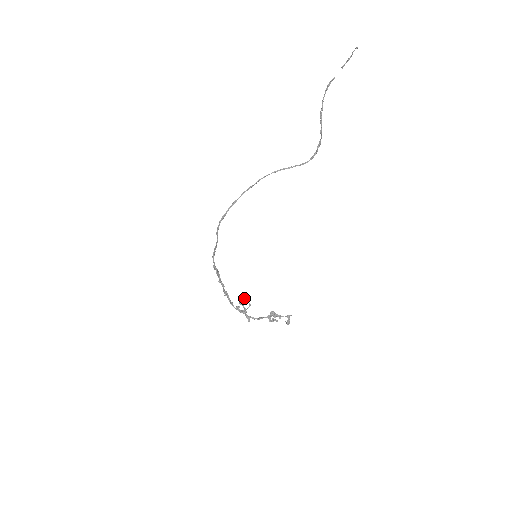
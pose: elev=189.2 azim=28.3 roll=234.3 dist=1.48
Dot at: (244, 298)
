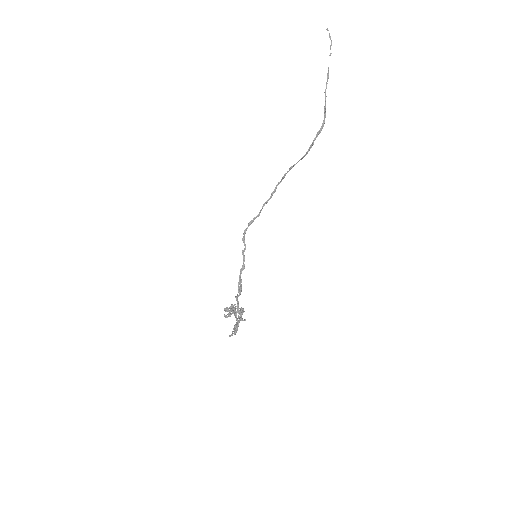
Dot at: (242, 312)
